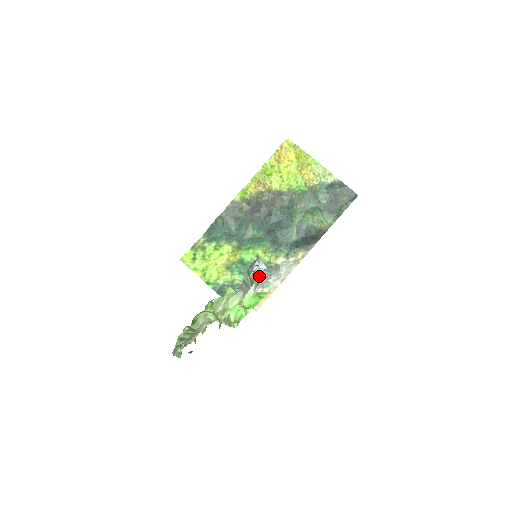
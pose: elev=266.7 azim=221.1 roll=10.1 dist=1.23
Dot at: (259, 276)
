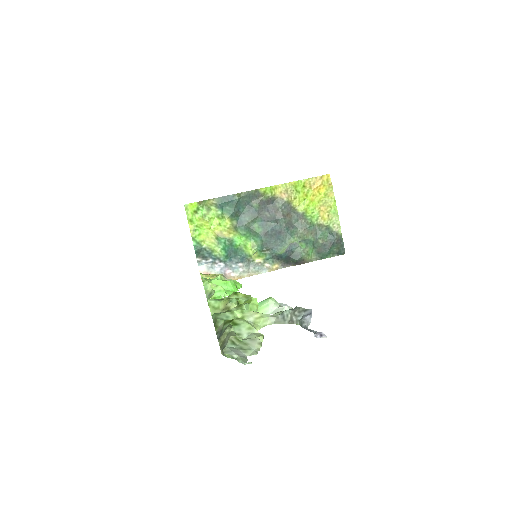
Dot at: (286, 308)
